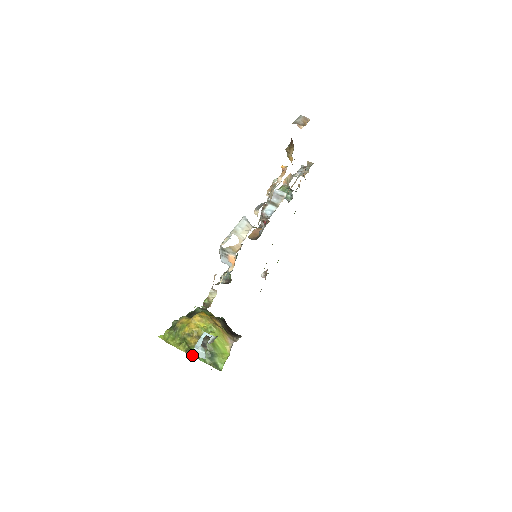
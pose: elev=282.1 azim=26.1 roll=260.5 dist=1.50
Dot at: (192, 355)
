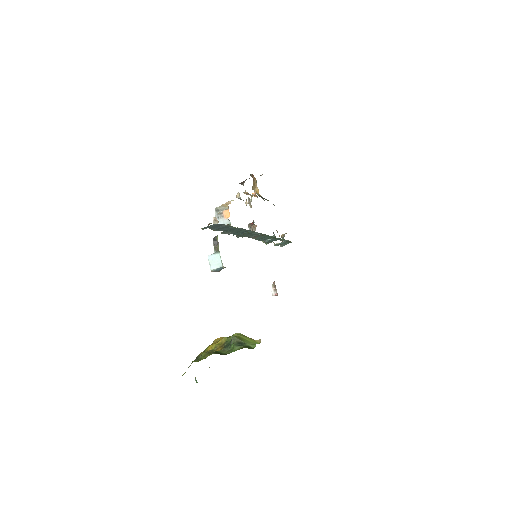
Dot at: occluded
